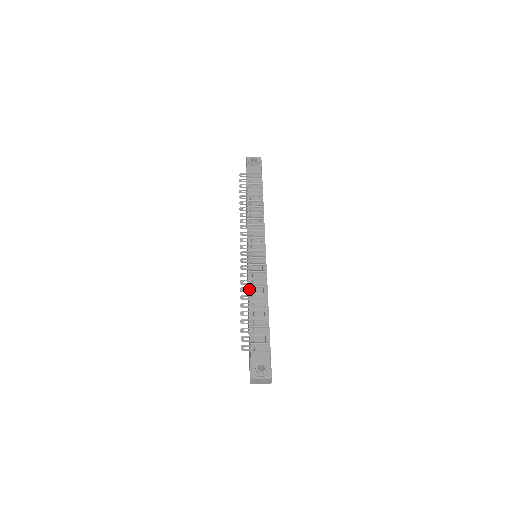
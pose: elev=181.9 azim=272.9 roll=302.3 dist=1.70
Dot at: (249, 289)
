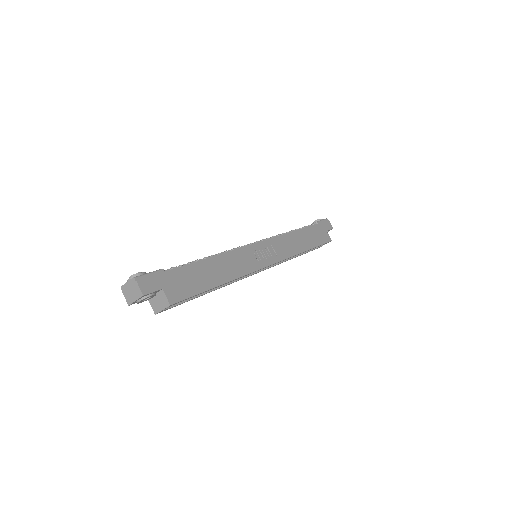
Dot at: occluded
